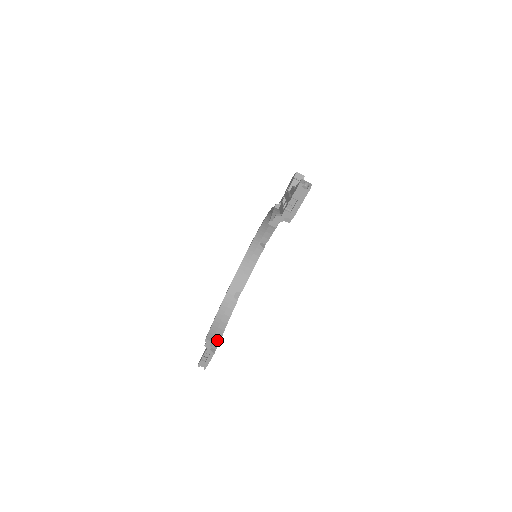
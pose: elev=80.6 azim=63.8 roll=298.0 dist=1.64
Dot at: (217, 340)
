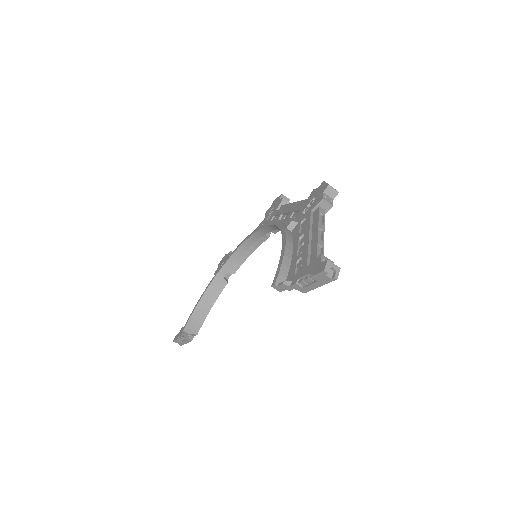
Dot at: (197, 328)
